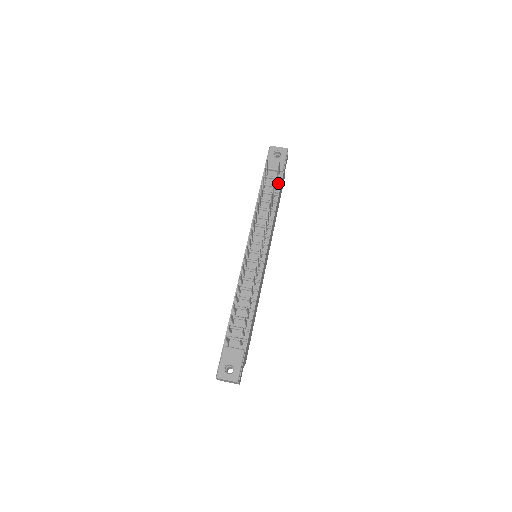
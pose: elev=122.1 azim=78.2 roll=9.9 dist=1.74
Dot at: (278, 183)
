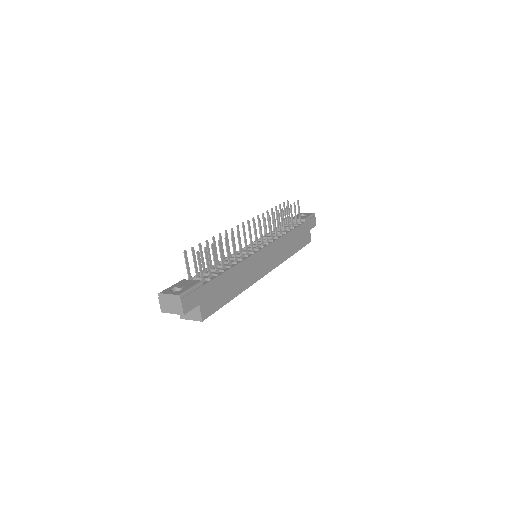
Dot at: occluded
